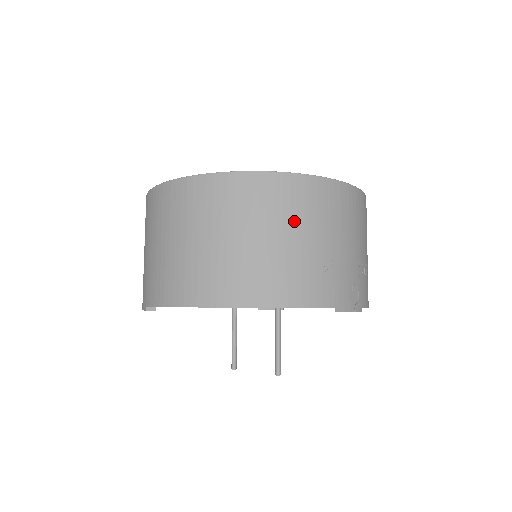
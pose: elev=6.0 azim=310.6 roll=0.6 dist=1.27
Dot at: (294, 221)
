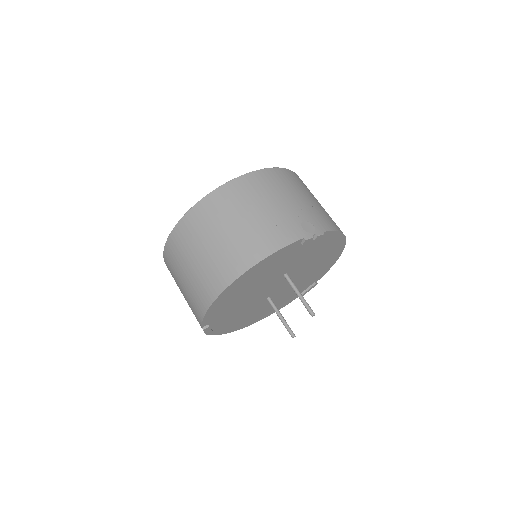
Dot at: (235, 211)
